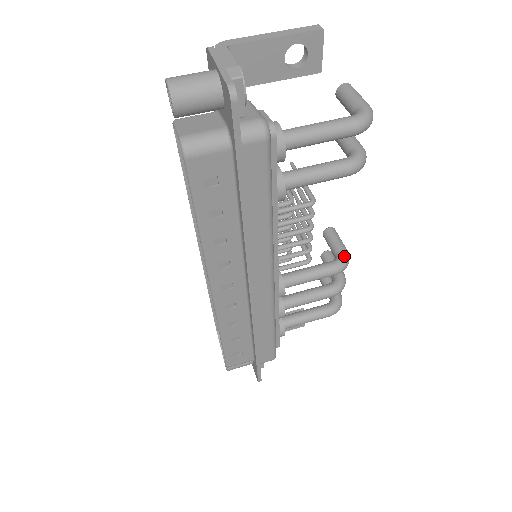
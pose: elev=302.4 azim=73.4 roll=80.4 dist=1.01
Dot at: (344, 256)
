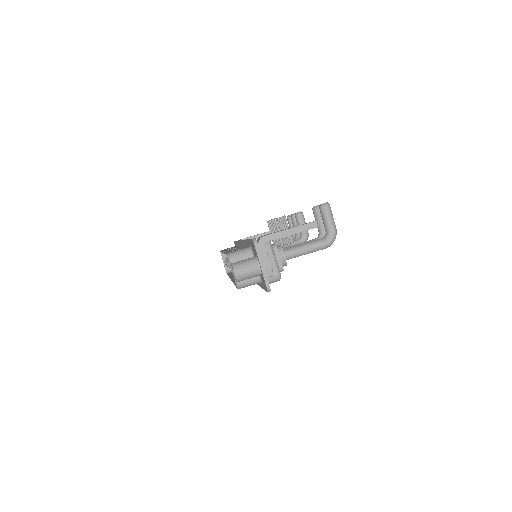
Dot at: (305, 238)
